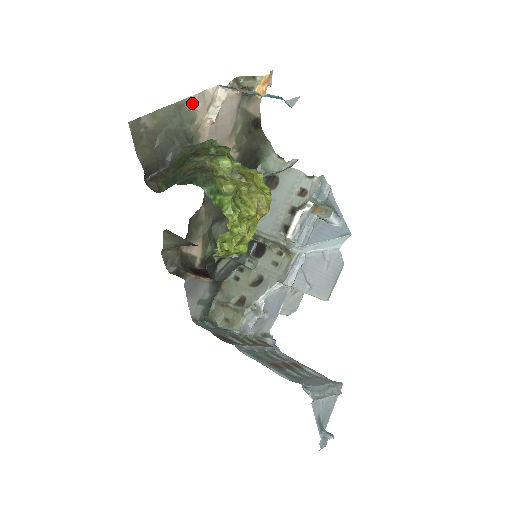
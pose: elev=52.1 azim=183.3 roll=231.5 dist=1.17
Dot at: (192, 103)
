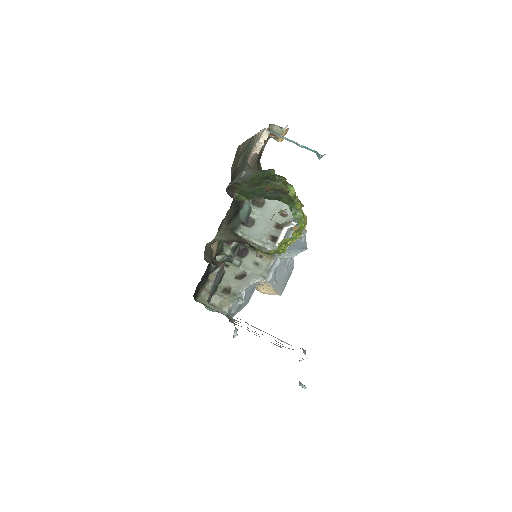
Dot at: (255, 138)
